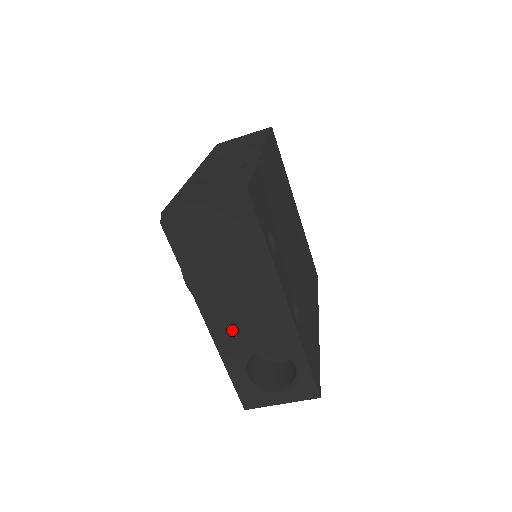
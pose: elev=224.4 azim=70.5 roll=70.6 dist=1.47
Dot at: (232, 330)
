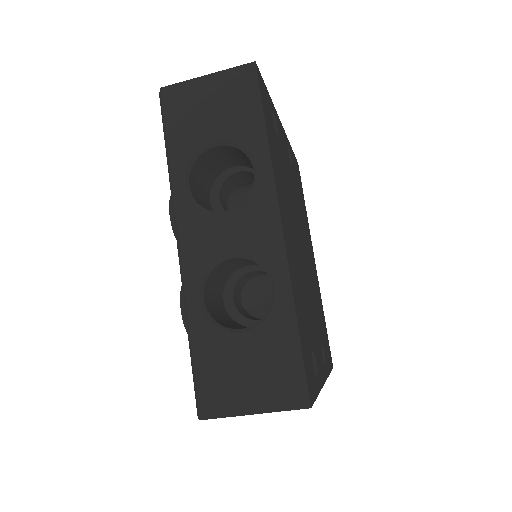
Dot at: occluded
